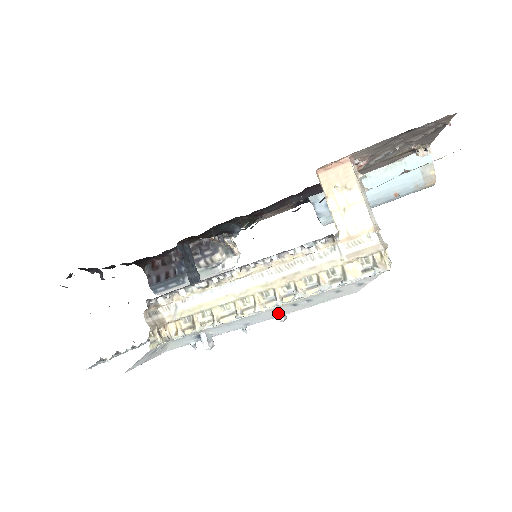
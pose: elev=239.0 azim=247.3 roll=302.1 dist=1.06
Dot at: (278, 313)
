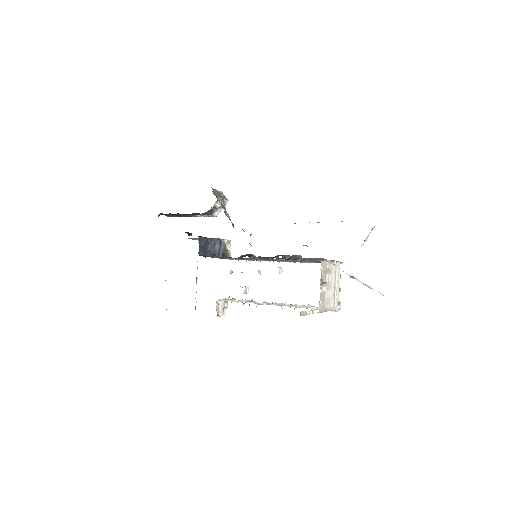
Dot at: occluded
